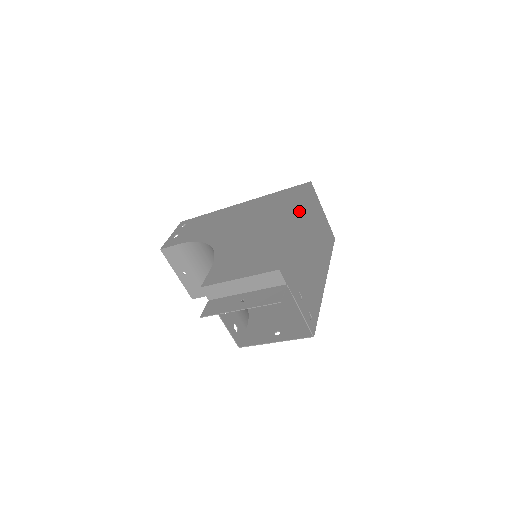
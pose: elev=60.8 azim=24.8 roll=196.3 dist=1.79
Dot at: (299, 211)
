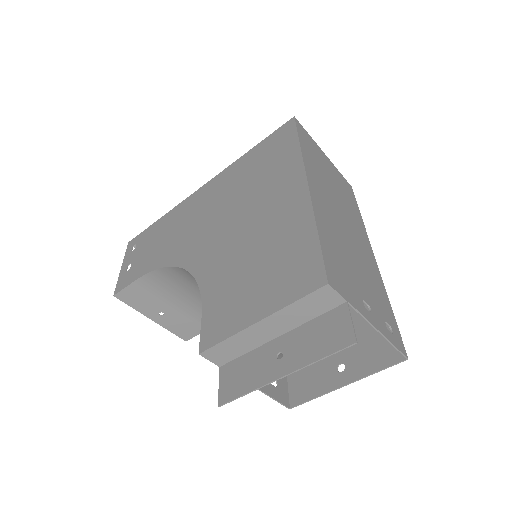
Dot at: (302, 167)
